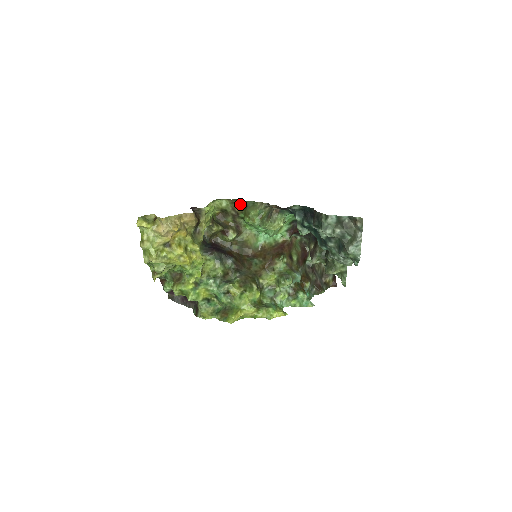
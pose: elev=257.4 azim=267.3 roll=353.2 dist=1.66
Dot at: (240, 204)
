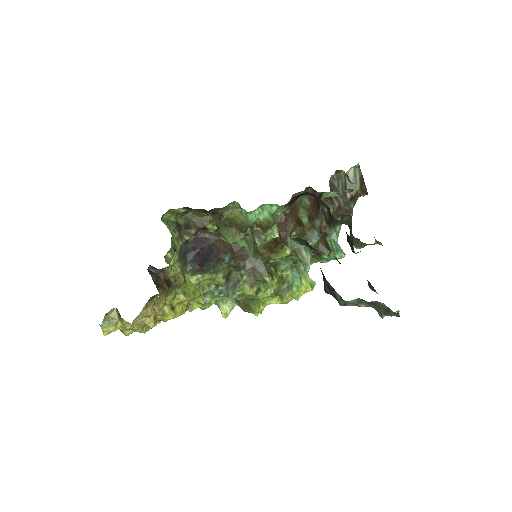
Dot at: occluded
